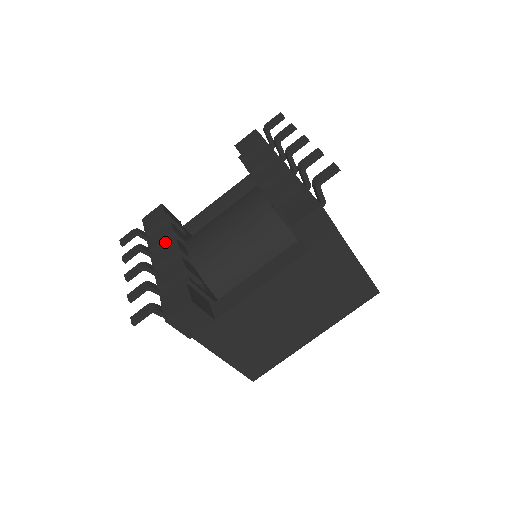
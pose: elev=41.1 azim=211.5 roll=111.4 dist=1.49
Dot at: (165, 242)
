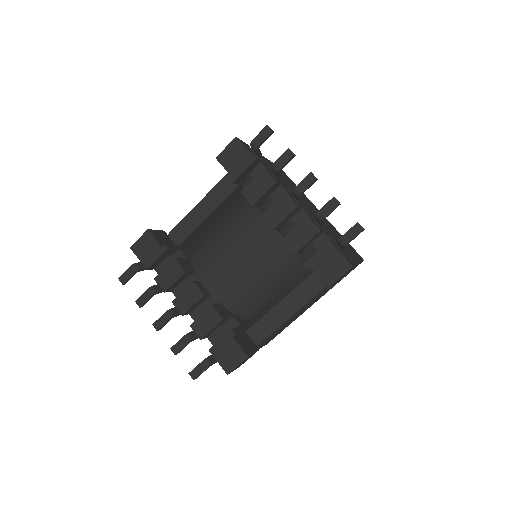
Dot at: (177, 281)
